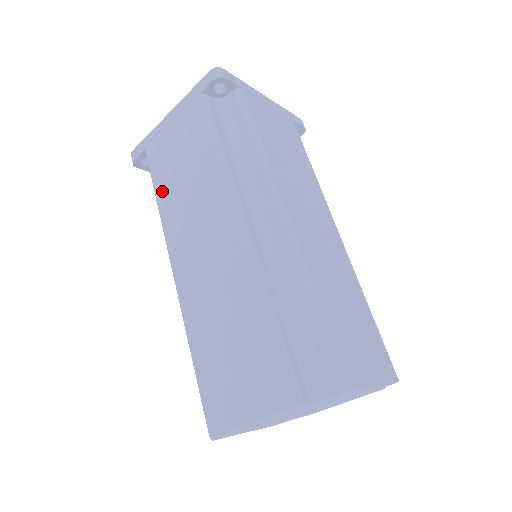
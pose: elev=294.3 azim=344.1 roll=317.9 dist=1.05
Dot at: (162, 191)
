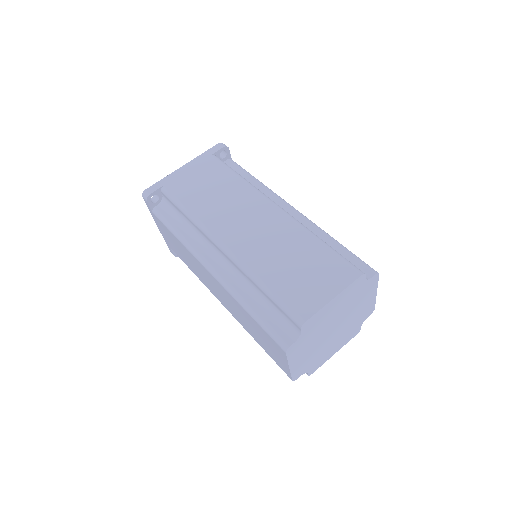
Dot at: (192, 204)
